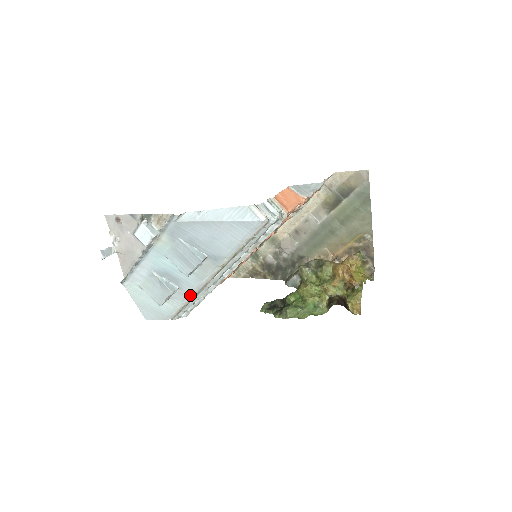
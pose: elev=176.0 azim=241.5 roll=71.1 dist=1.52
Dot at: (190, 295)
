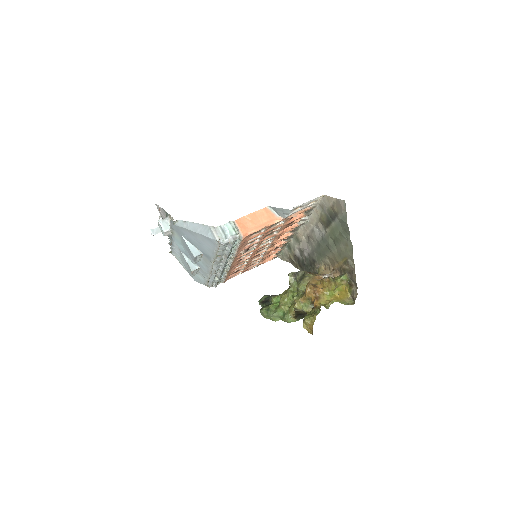
Dot at: (208, 275)
